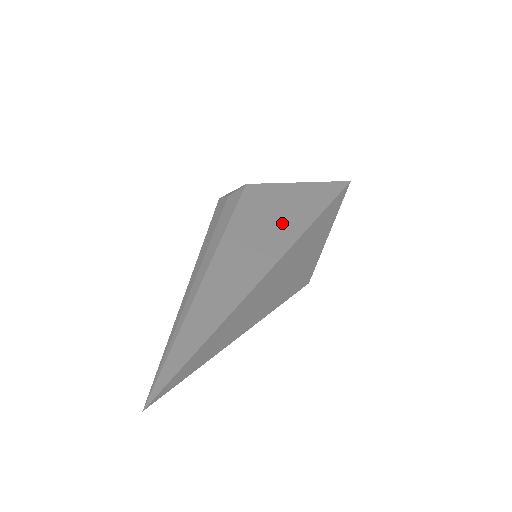
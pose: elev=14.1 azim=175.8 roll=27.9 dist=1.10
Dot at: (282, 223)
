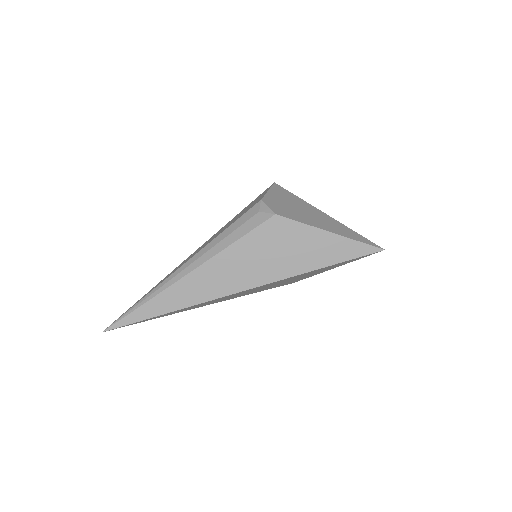
Dot at: (270, 265)
